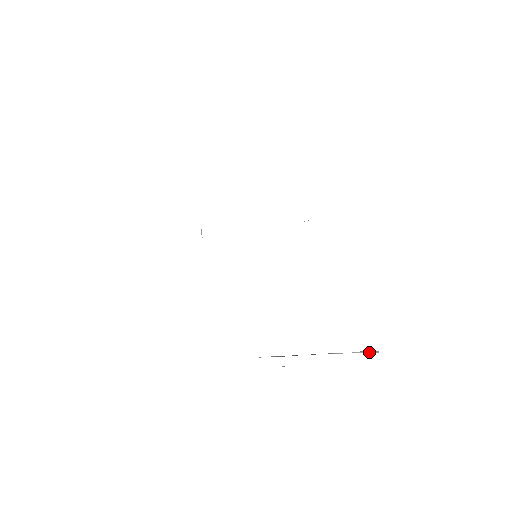
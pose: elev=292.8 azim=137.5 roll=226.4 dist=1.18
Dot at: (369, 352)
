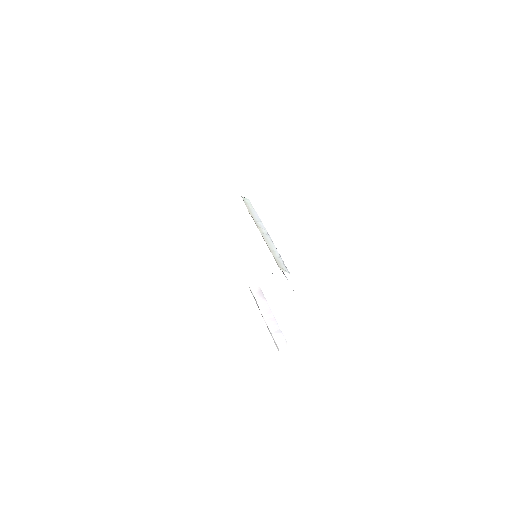
Dot at: (280, 343)
